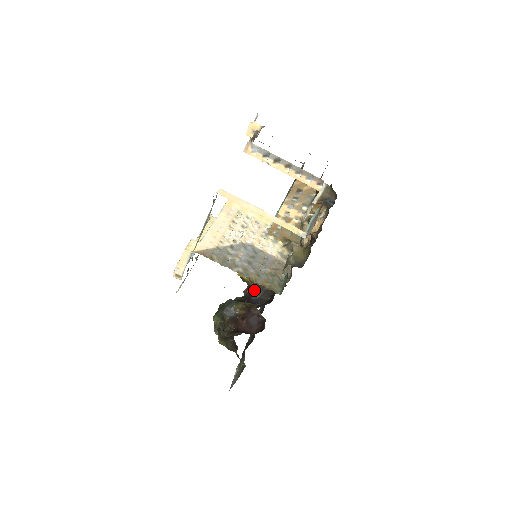
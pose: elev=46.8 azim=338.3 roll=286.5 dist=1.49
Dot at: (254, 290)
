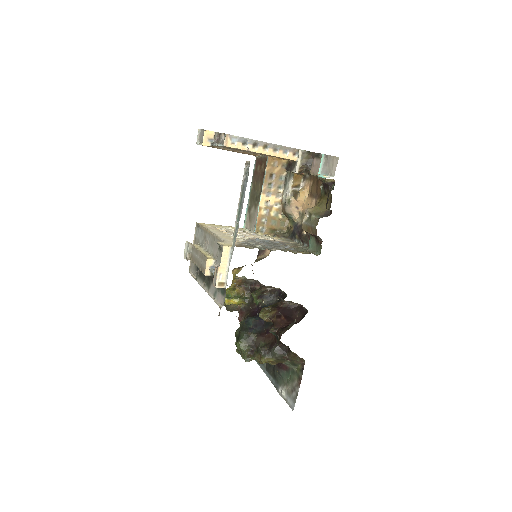
Dot at: (258, 301)
